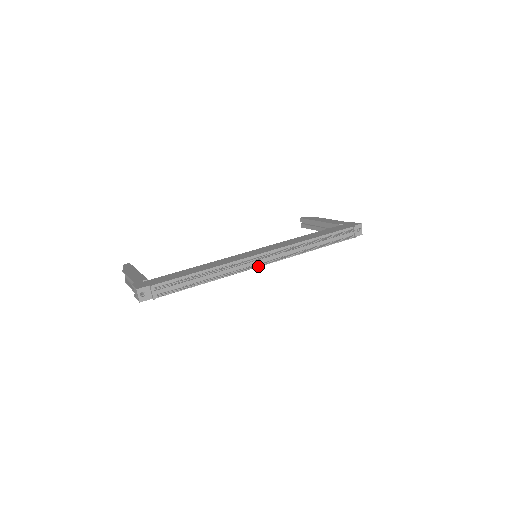
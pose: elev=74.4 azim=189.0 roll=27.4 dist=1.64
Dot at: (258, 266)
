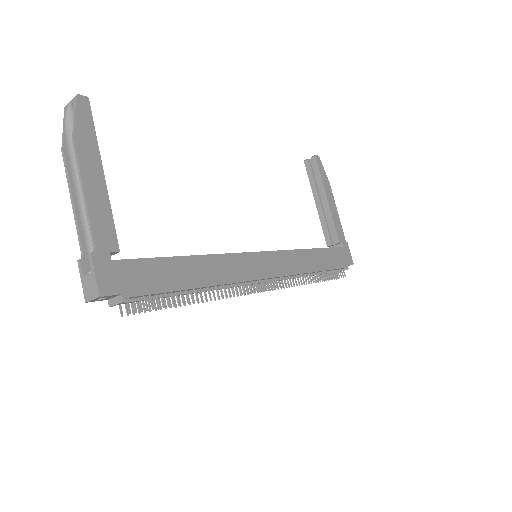
Dot at: occluded
